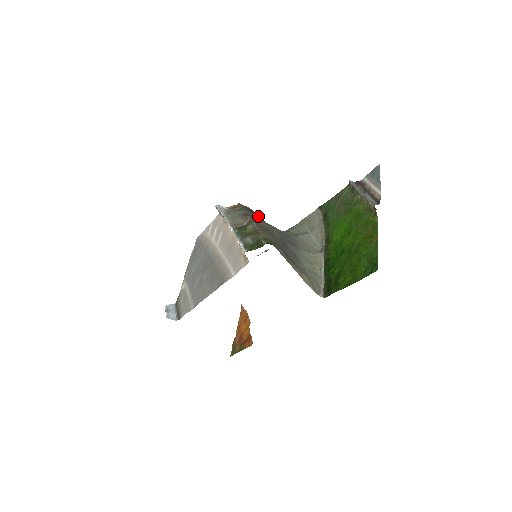
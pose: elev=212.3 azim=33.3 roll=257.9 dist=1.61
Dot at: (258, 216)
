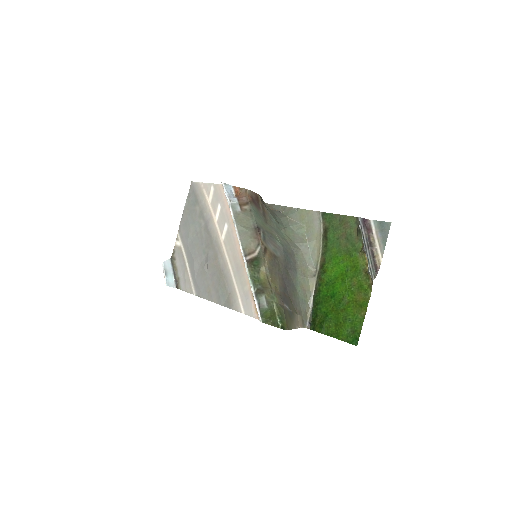
Dot at: (263, 204)
